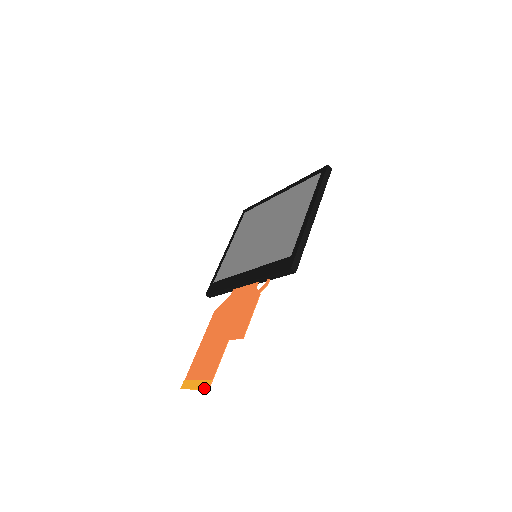
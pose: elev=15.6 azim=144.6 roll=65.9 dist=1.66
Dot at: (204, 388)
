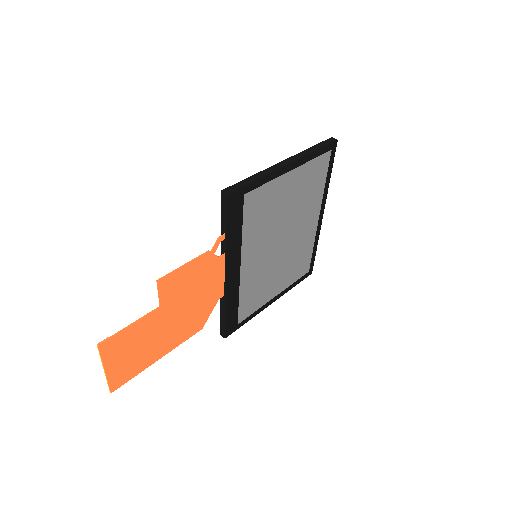
Dot at: (100, 350)
